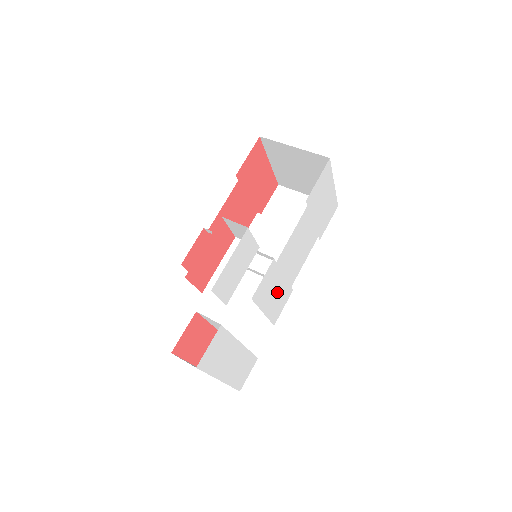
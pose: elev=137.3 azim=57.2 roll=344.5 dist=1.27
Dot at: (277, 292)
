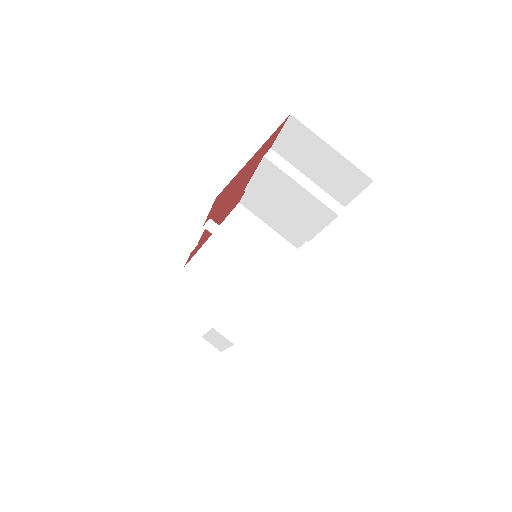
Dot at: occluded
